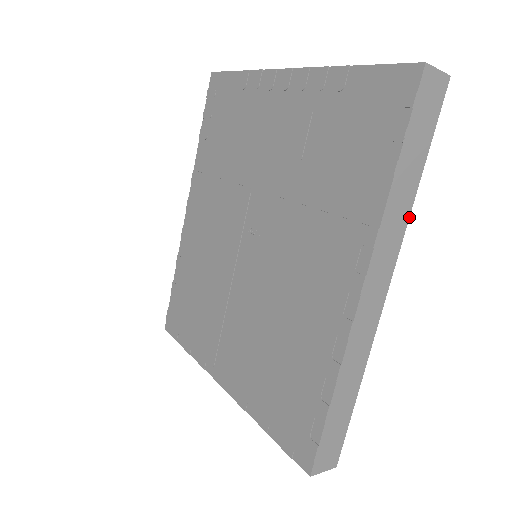
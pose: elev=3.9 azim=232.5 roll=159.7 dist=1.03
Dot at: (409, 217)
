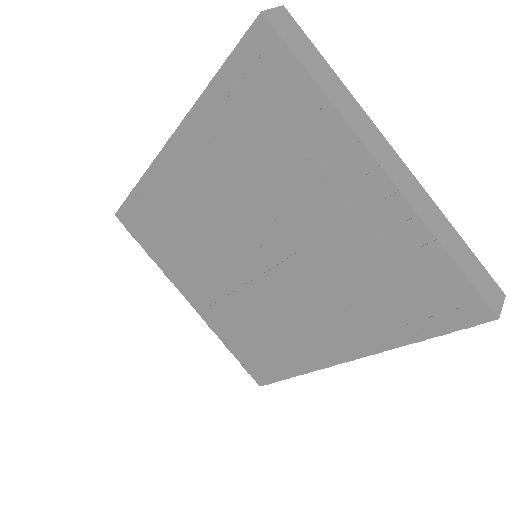
Dot at: occluded
